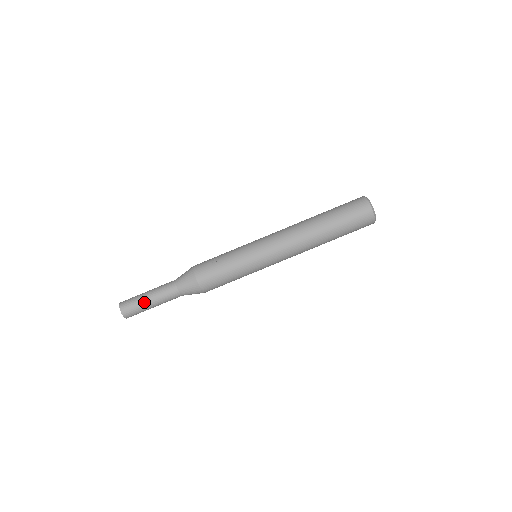
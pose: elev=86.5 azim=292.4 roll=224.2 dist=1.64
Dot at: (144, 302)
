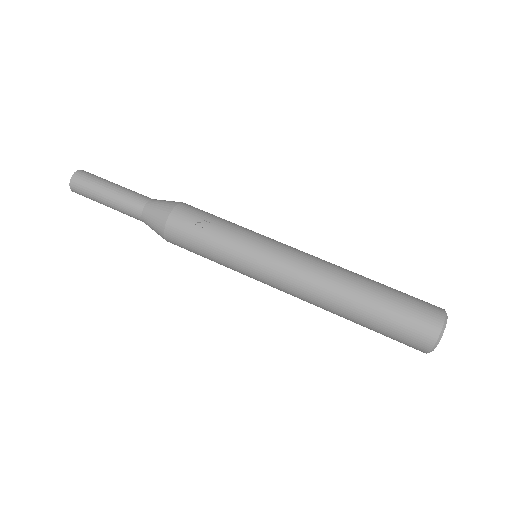
Dot at: (99, 195)
